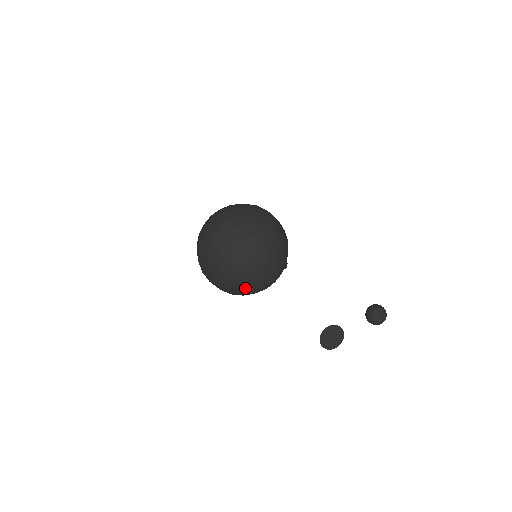
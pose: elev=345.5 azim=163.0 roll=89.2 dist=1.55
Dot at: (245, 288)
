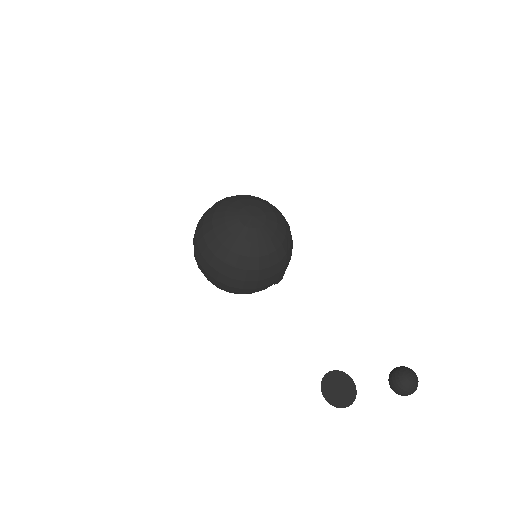
Dot at: (234, 249)
